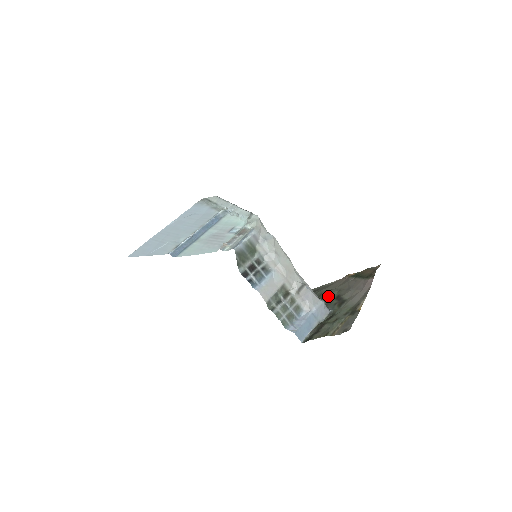
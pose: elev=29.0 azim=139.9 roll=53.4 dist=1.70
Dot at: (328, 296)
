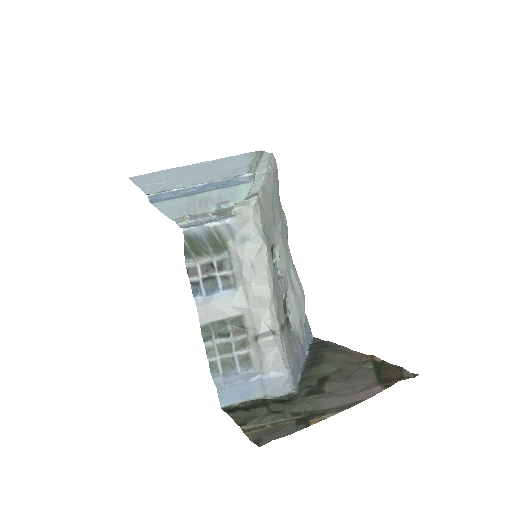
Dot at: (319, 367)
